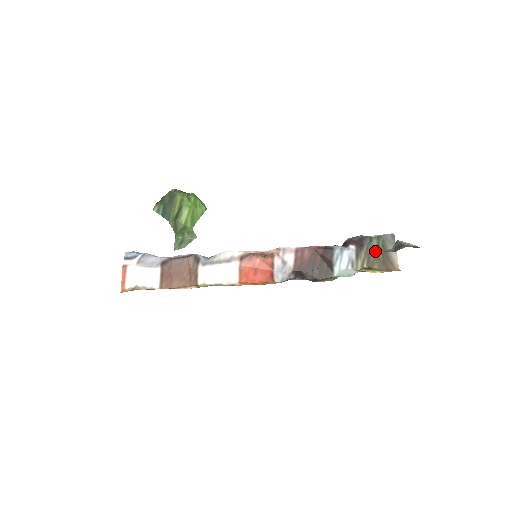
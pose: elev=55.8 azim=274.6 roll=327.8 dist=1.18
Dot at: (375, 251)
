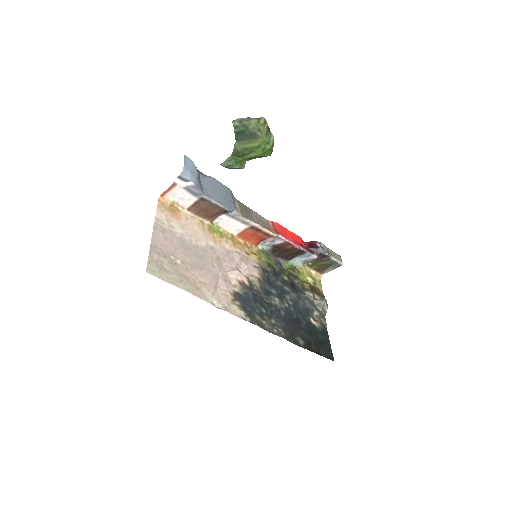
Dot at: (324, 263)
